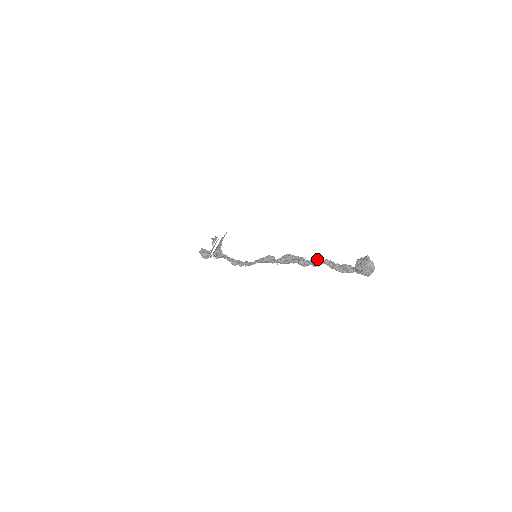
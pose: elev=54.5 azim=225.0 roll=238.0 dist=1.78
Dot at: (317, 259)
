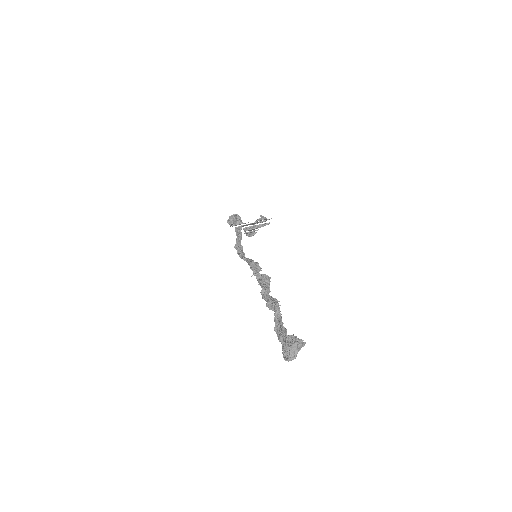
Dot at: (273, 301)
